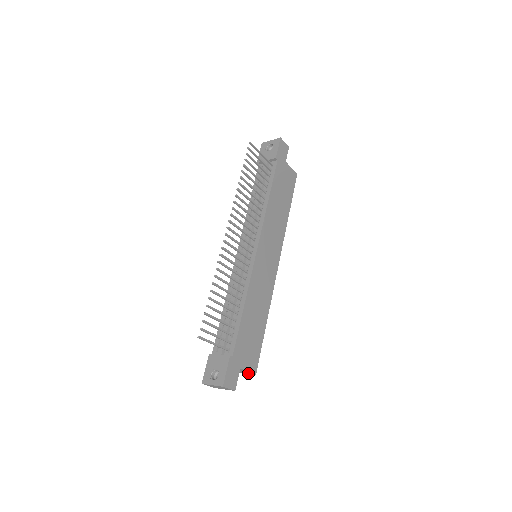
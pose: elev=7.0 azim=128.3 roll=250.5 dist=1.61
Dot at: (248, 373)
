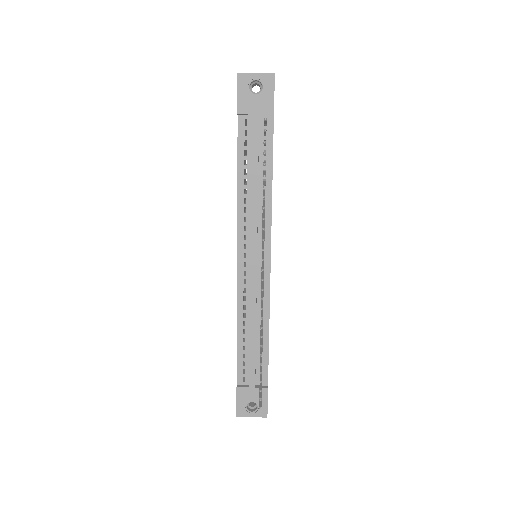
Dot at: occluded
